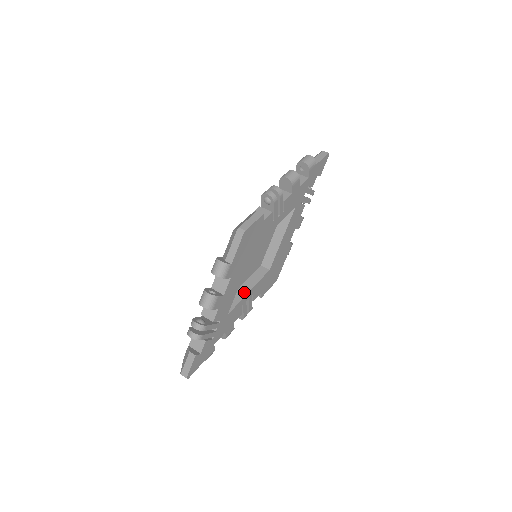
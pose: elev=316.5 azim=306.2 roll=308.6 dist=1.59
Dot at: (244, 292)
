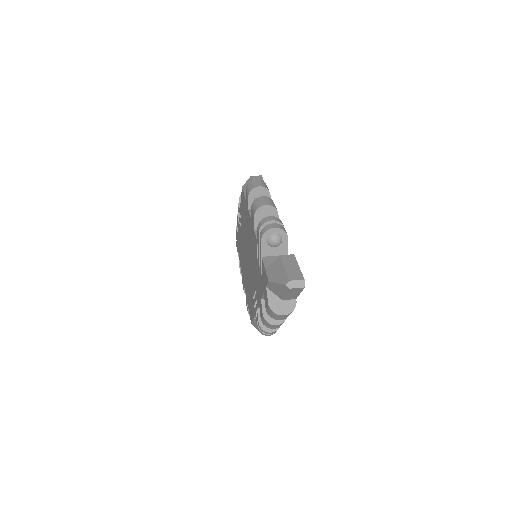
Dot at: occluded
